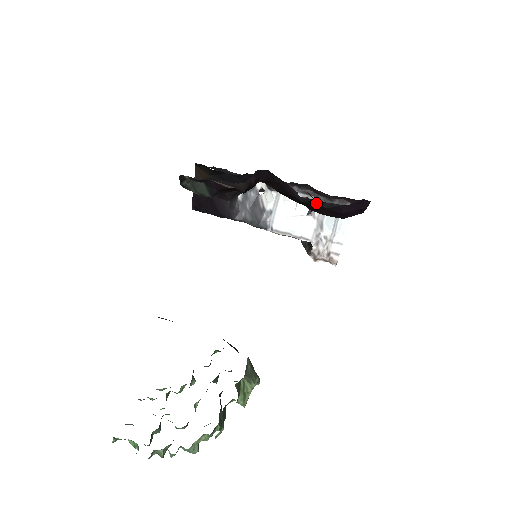
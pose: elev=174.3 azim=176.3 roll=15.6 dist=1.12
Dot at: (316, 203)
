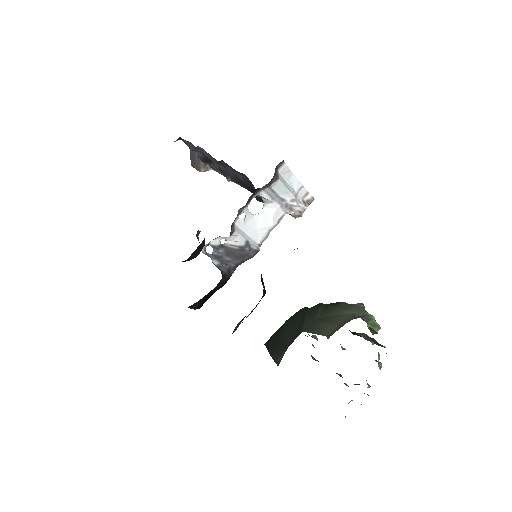
Dot at: occluded
